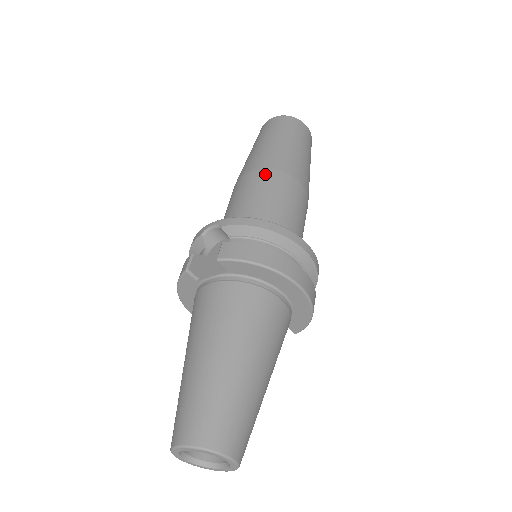
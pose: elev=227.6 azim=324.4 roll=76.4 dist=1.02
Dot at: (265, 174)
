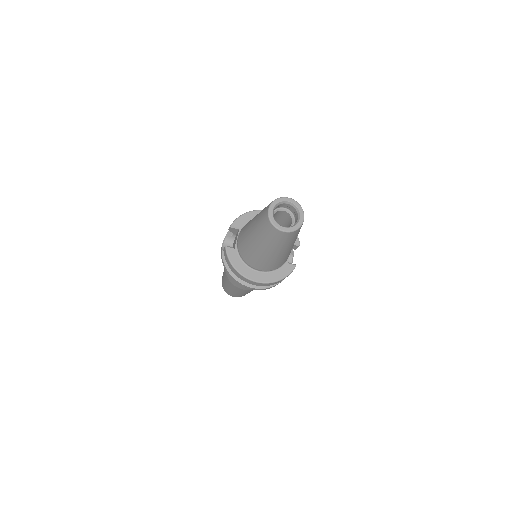
Dot at: occluded
